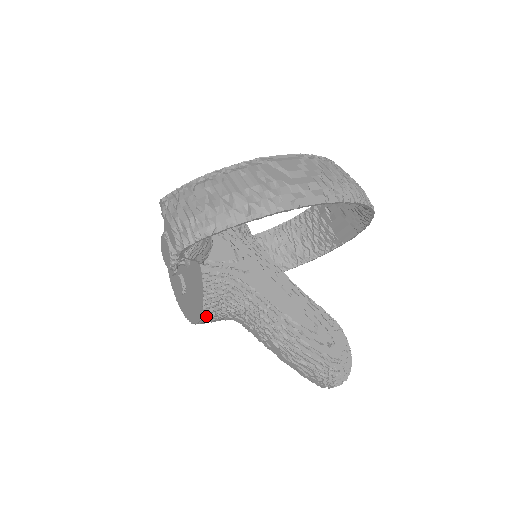
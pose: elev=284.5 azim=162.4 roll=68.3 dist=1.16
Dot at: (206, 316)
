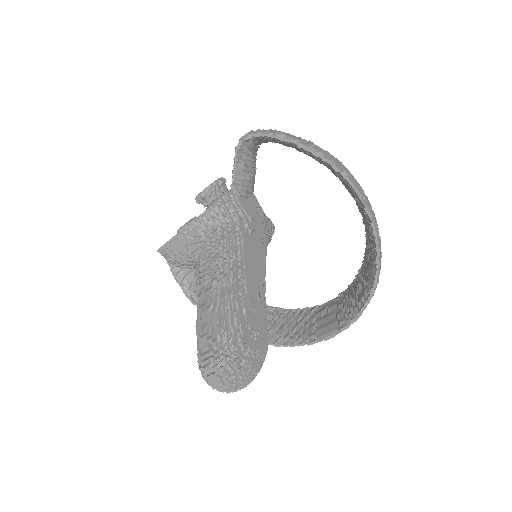
Dot at: (186, 233)
